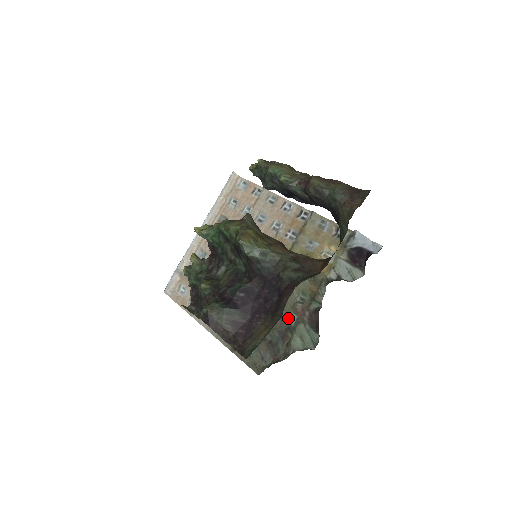
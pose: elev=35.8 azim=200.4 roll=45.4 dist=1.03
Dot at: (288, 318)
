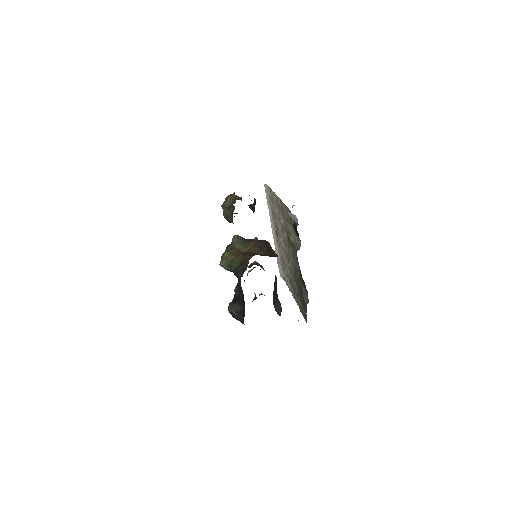
Dot at: occluded
